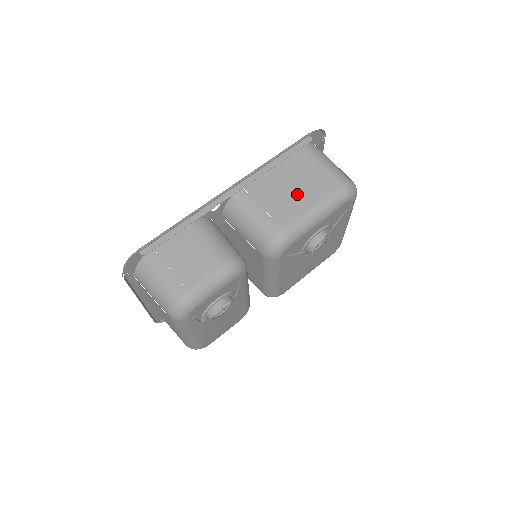
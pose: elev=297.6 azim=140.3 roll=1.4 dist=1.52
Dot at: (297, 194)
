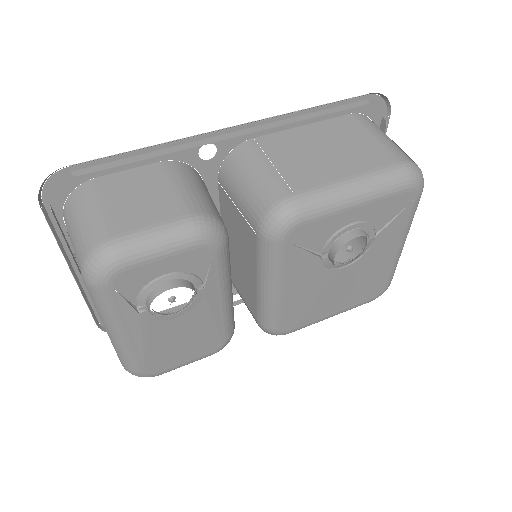
Dot at: (330, 159)
